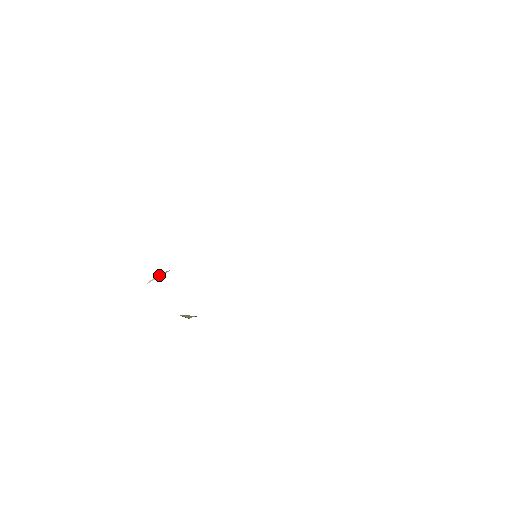
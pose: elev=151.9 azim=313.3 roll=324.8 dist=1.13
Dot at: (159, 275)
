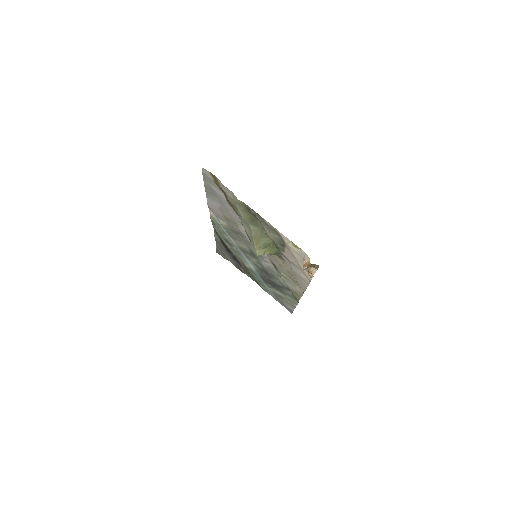
Dot at: occluded
